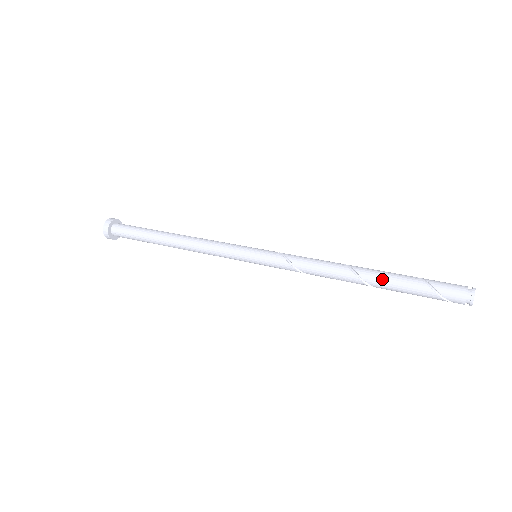
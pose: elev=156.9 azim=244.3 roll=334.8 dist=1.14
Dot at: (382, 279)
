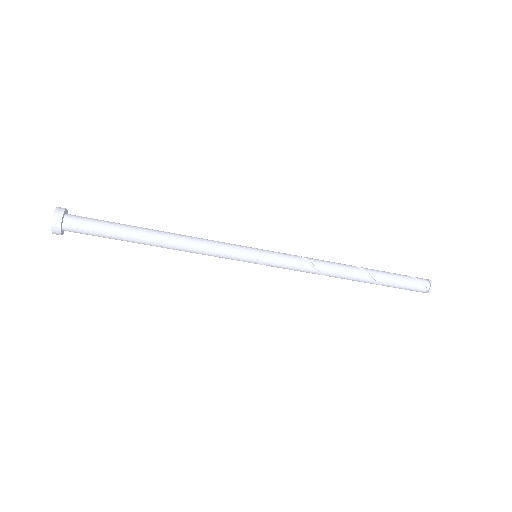
Dot at: occluded
